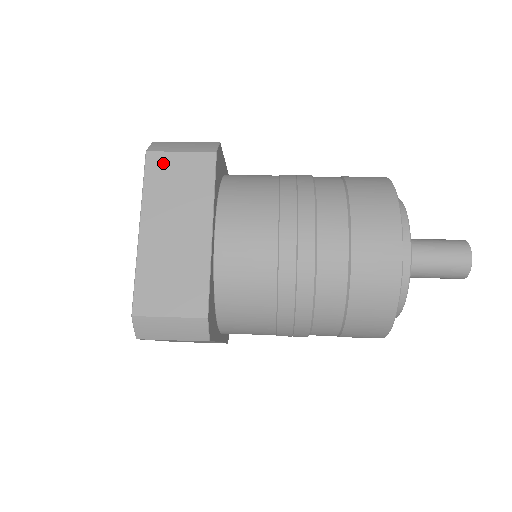
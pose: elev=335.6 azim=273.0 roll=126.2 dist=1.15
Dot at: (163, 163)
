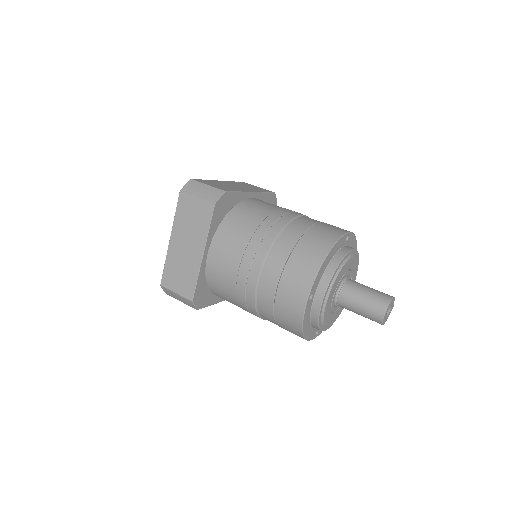
Dot at: (187, 202)
